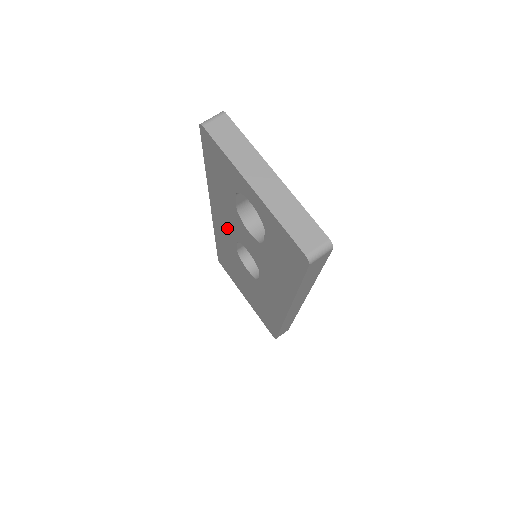
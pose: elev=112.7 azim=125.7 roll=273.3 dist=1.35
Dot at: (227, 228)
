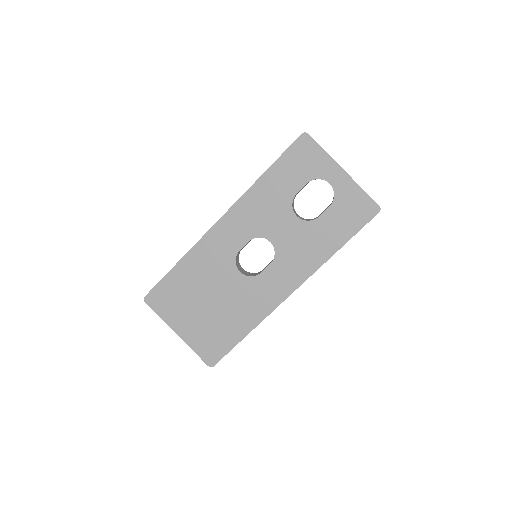
Dot at: (244, 228)
